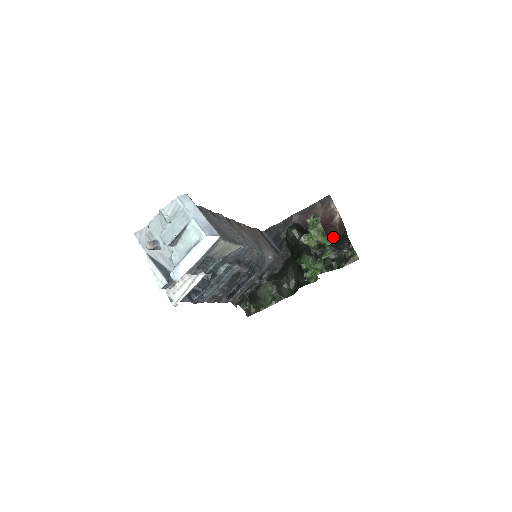
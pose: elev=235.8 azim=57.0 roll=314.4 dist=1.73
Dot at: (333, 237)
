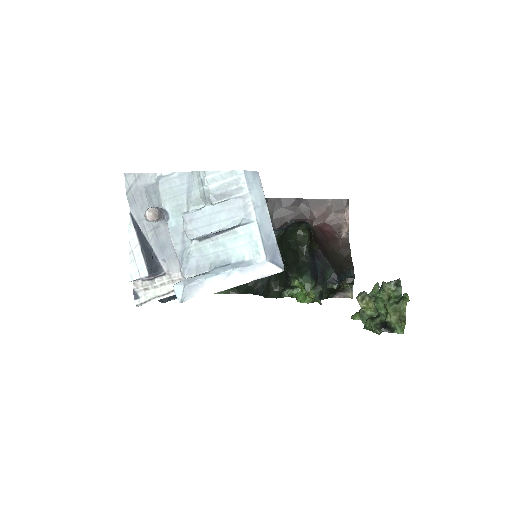
Dot at: (336, 258)
